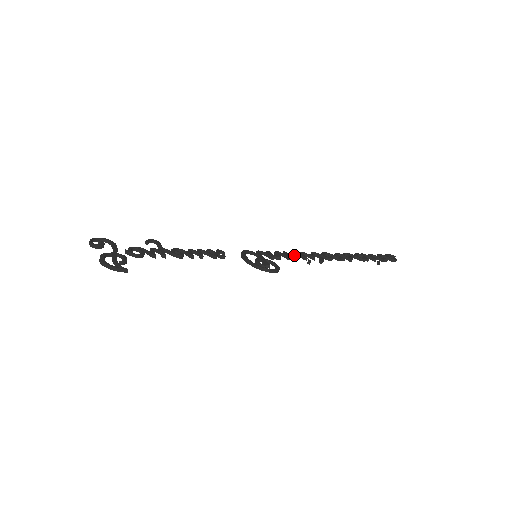
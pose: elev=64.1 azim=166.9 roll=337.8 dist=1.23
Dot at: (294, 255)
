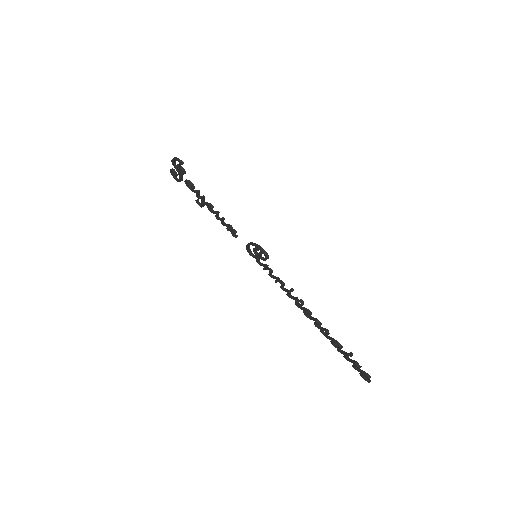
Dot at: (283, 283)
